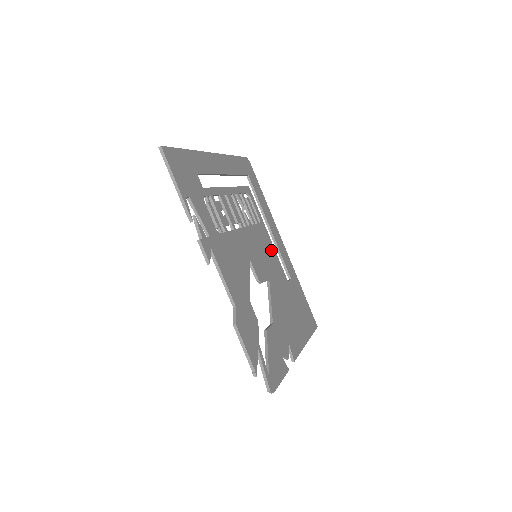
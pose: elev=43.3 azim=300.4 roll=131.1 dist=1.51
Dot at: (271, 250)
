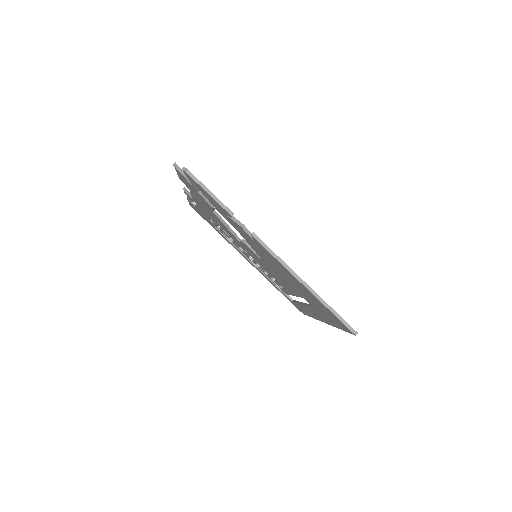
Dot at: occluded
